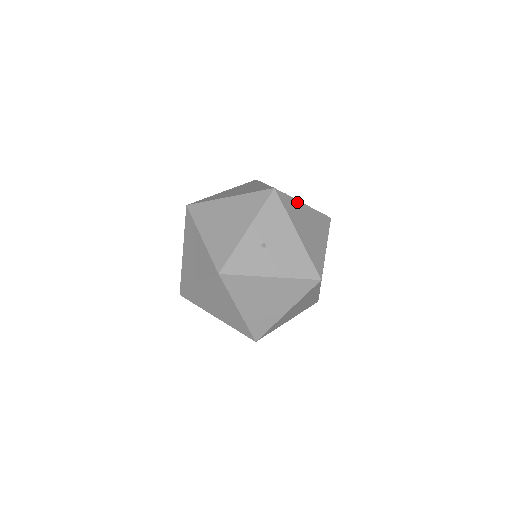
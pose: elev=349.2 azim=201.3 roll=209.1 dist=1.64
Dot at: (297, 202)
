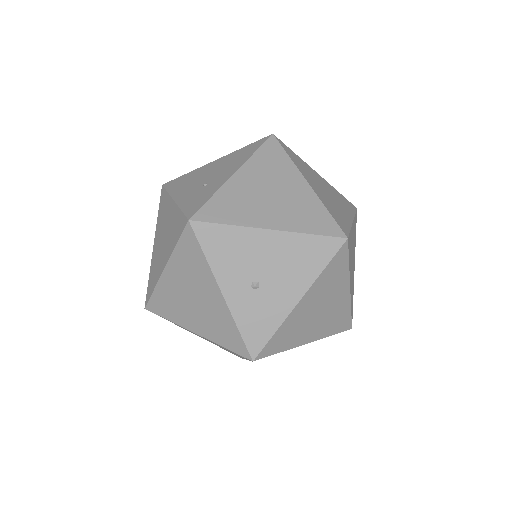
Dot at: (225, 188)
